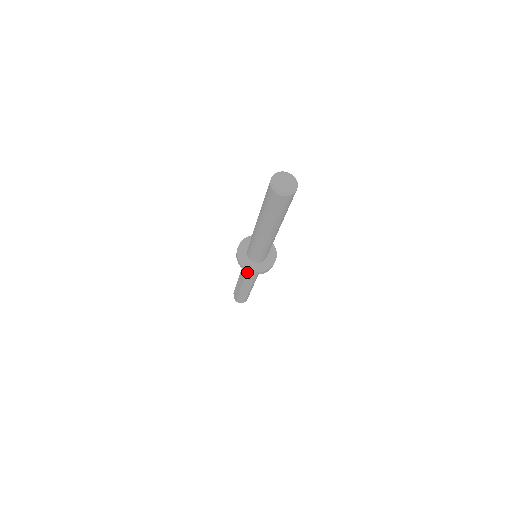
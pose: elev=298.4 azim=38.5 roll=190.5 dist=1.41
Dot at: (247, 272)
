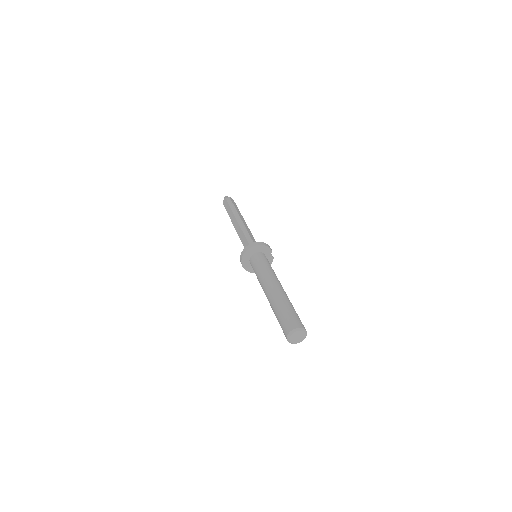
Dot at: (243, 244)
